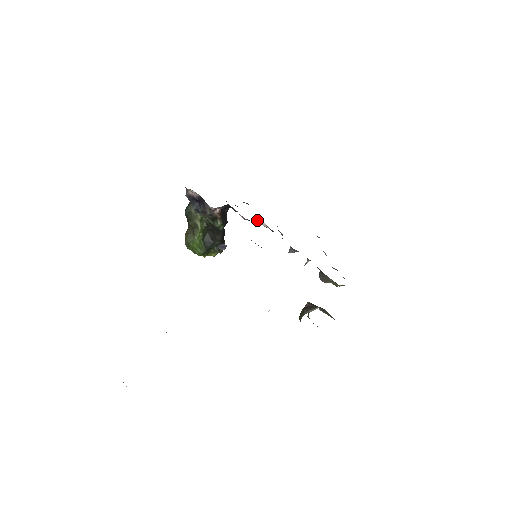
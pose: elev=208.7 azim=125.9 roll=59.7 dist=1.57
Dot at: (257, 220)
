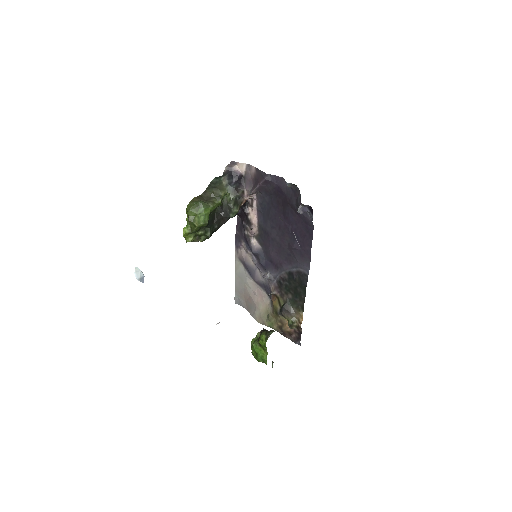
Dot at: (253, 233)
